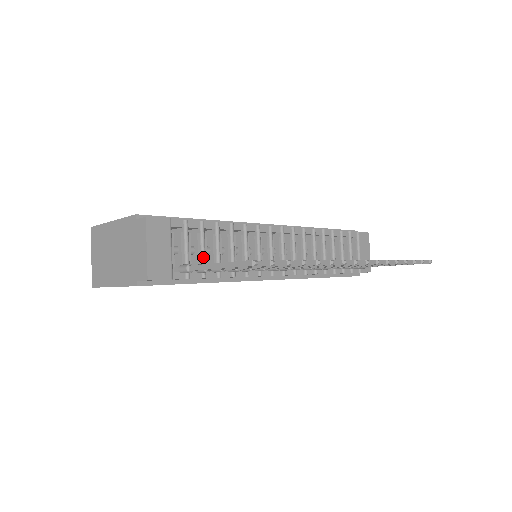
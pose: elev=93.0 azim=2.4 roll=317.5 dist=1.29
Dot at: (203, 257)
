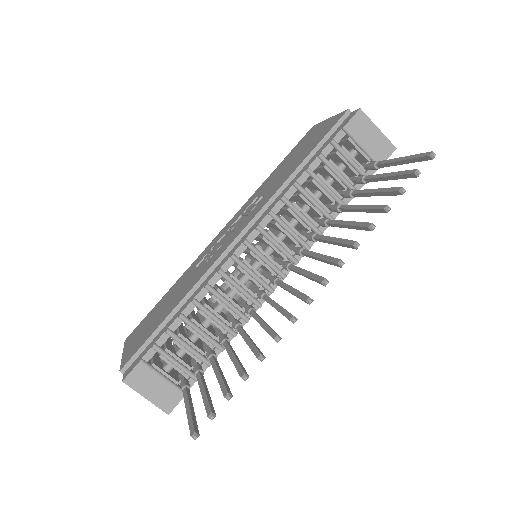
Dot at: (194, 354)
